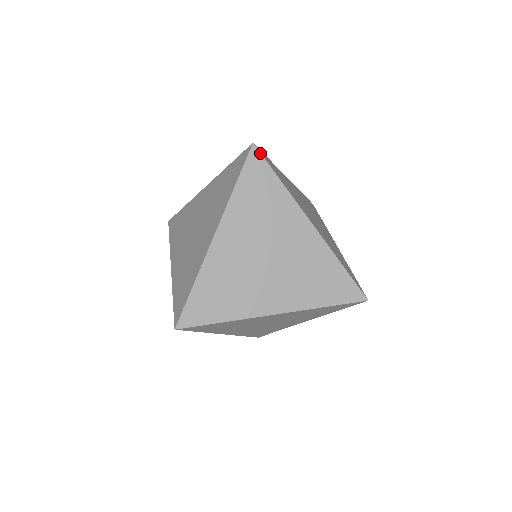
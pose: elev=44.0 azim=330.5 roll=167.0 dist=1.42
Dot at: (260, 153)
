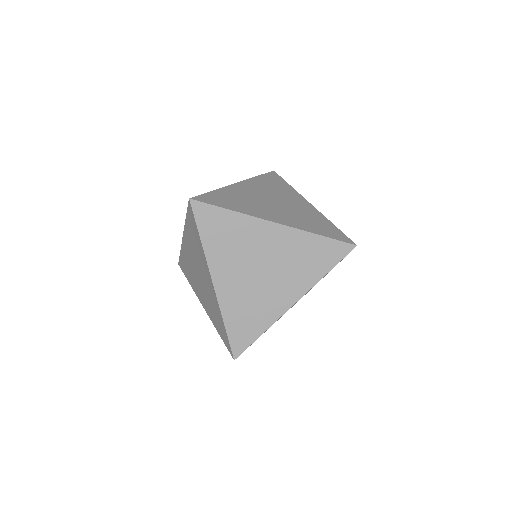
Dot at: occluded
